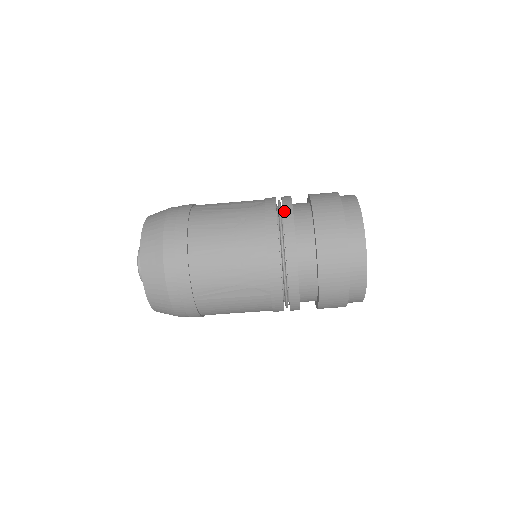
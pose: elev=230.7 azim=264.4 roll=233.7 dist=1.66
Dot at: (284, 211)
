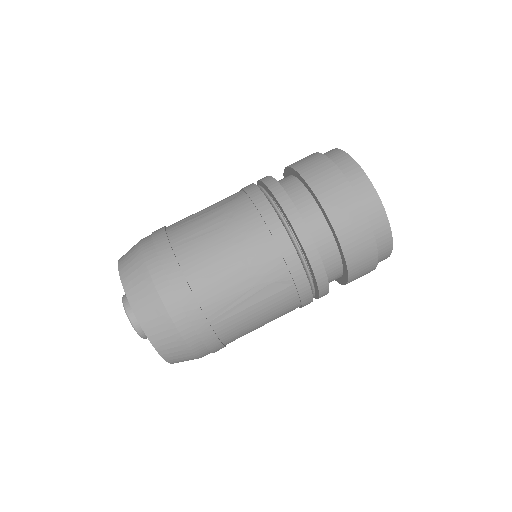
Dot at: (270, 188)
